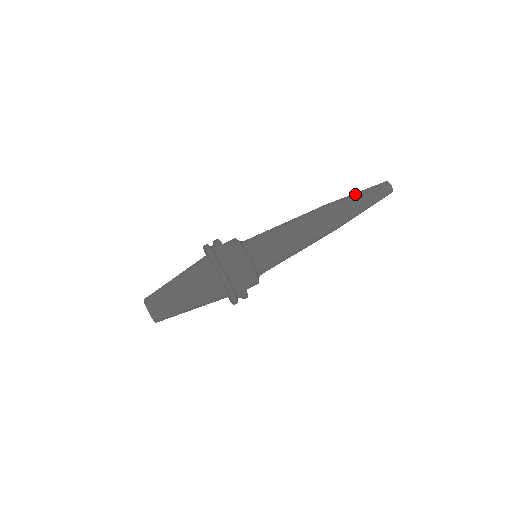
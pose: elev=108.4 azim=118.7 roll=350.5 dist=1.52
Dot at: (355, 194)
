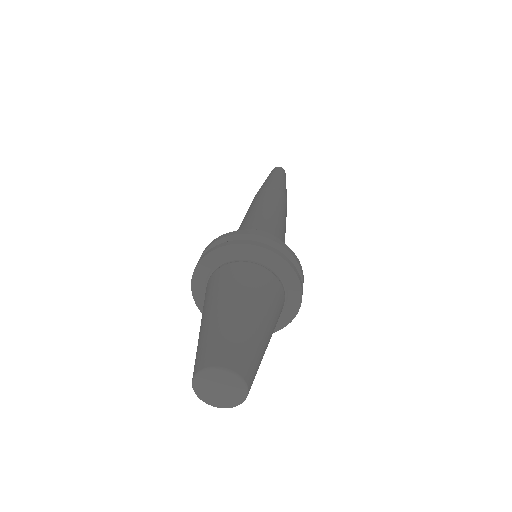
Dot at: occluded
